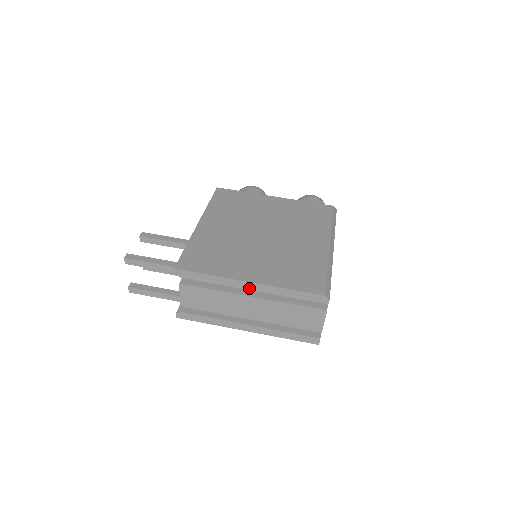
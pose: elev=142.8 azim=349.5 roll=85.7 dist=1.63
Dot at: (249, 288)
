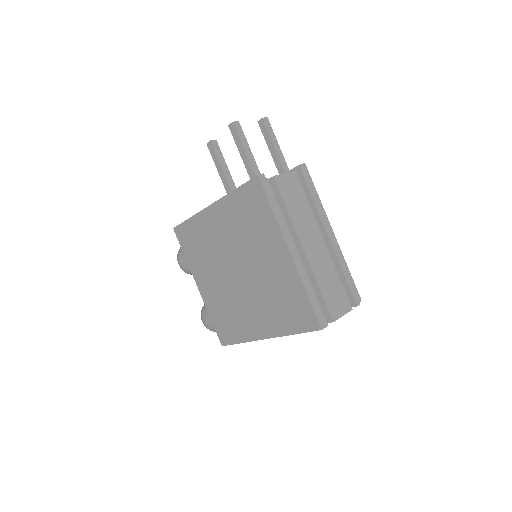
Dot at: (329, 234)
